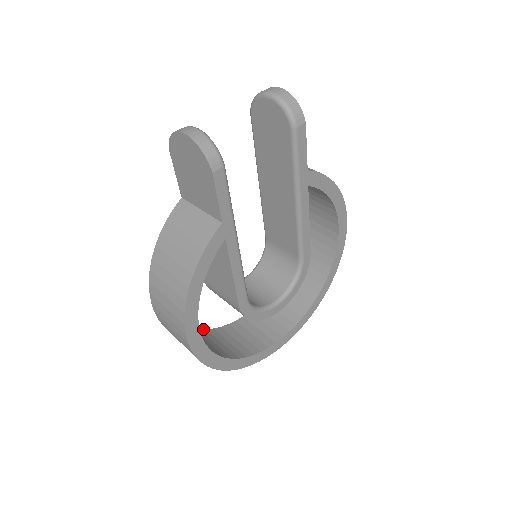
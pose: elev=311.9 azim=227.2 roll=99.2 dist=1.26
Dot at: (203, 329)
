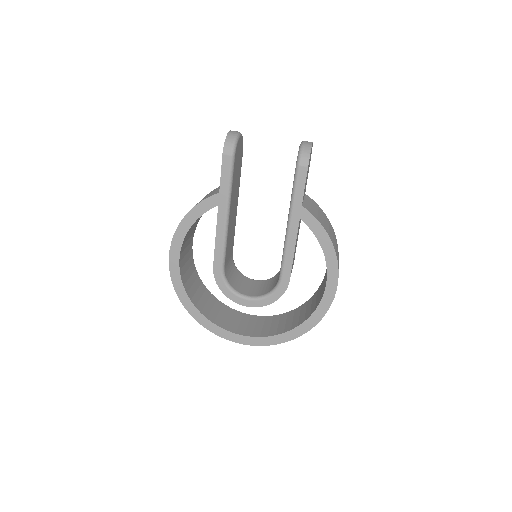
Dot at: (209, 291)
